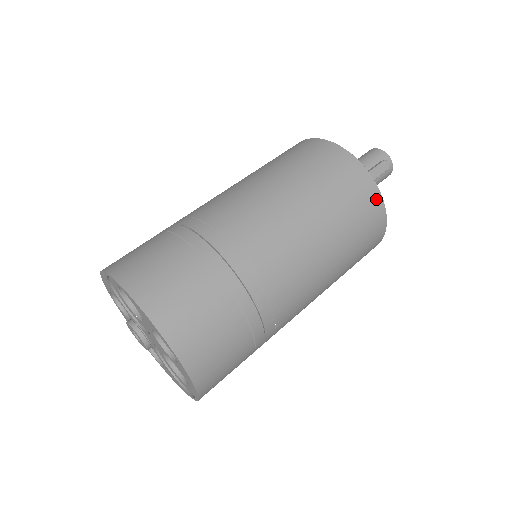
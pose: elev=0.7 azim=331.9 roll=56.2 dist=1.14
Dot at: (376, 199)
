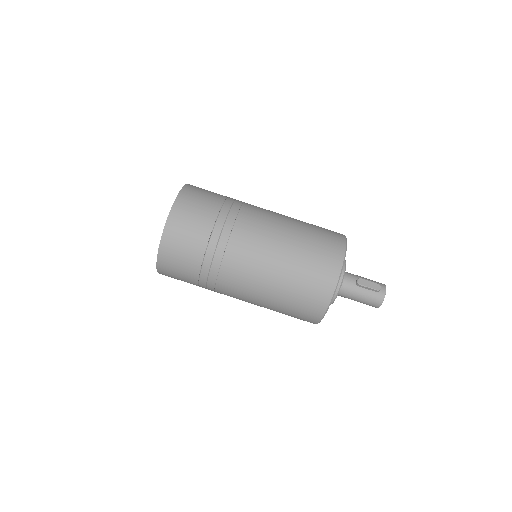
Dot at: (338, 260)
